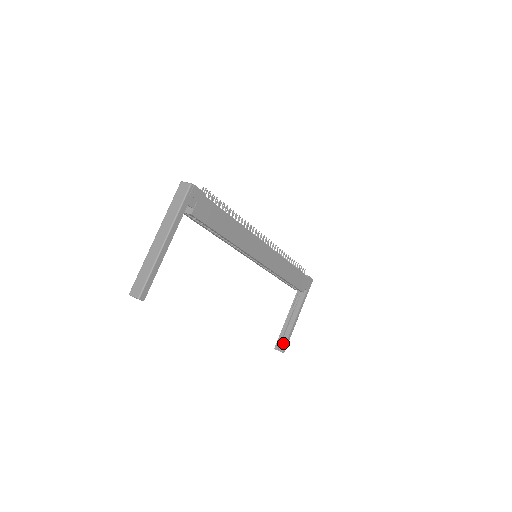
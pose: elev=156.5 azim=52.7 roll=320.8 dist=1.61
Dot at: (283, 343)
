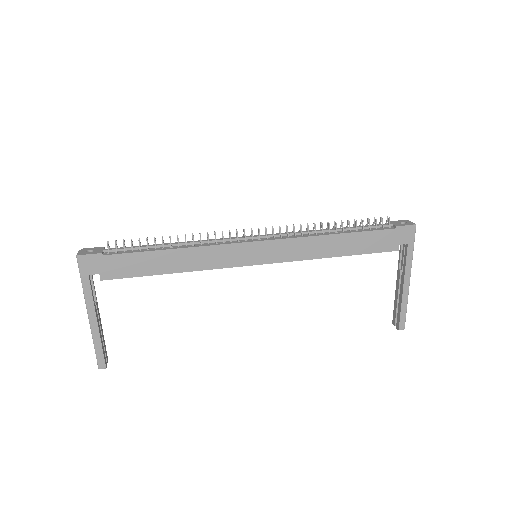
Dot at: (397, 318)
